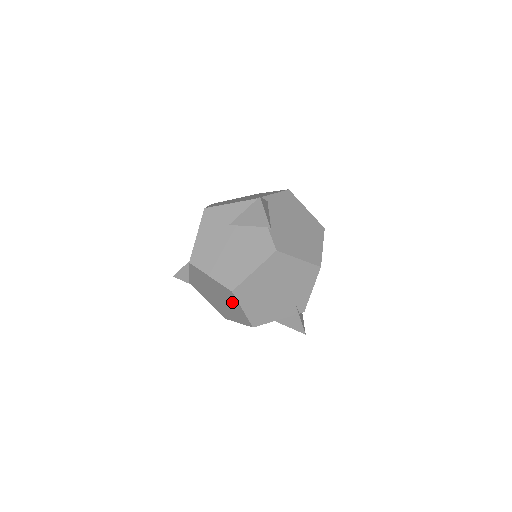
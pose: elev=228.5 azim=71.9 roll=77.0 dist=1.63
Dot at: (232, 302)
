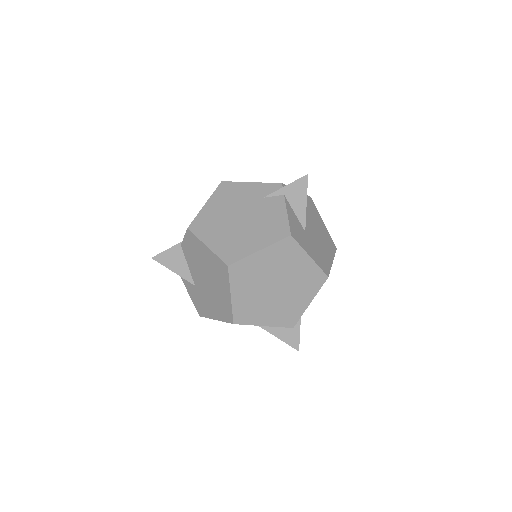
Dot at: occluded
